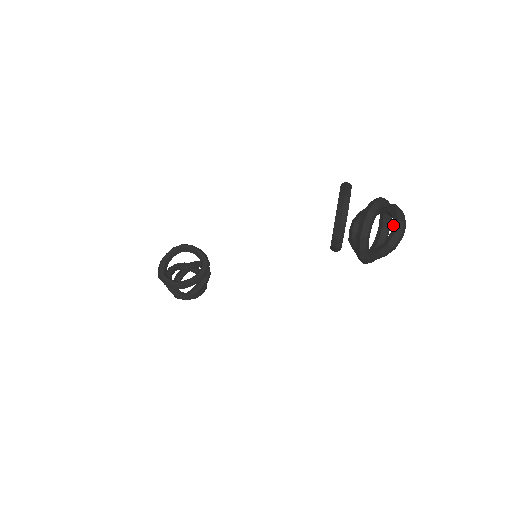
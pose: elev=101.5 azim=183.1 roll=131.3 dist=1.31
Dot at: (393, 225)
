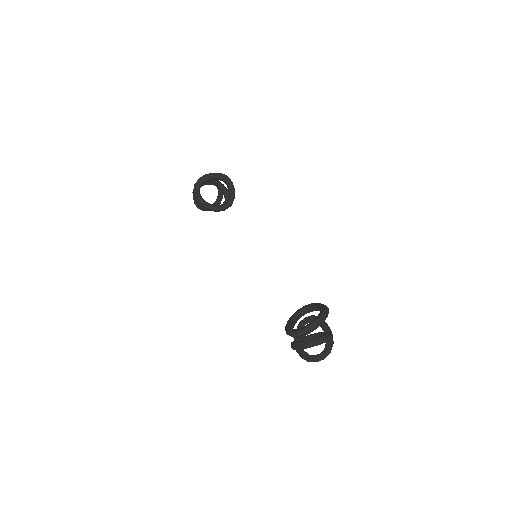
Dot at: (320, 354)
